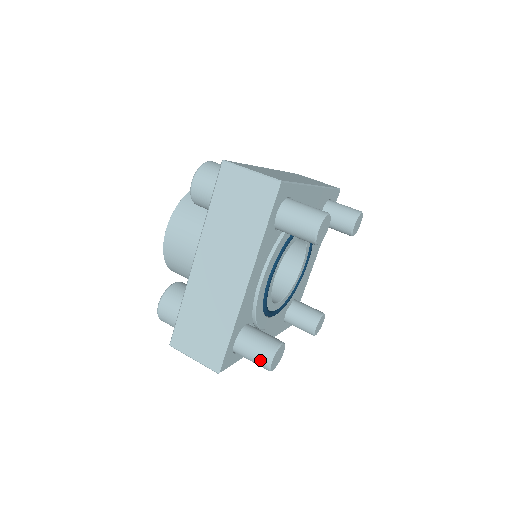
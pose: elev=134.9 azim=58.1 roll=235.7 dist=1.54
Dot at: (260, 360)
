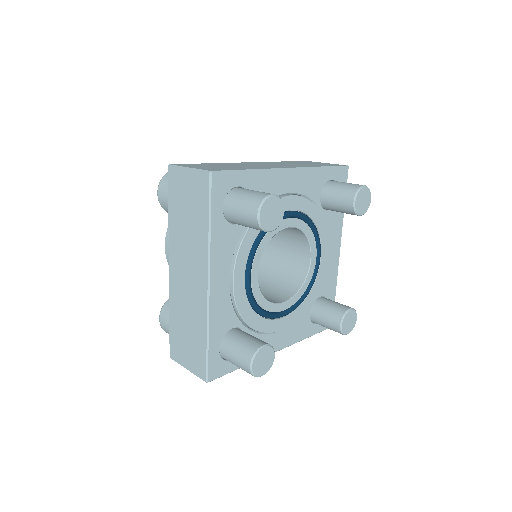
Dot at: (260, 193)
